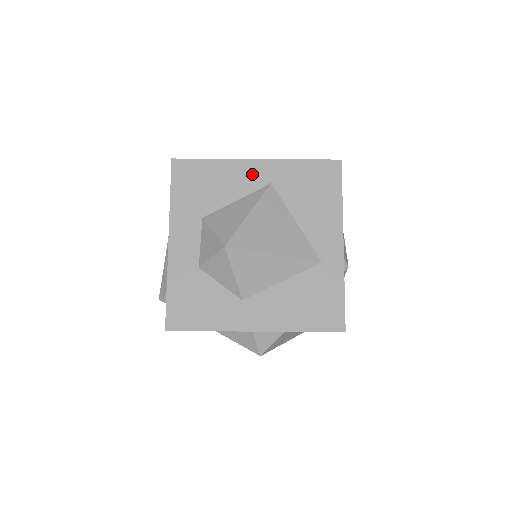
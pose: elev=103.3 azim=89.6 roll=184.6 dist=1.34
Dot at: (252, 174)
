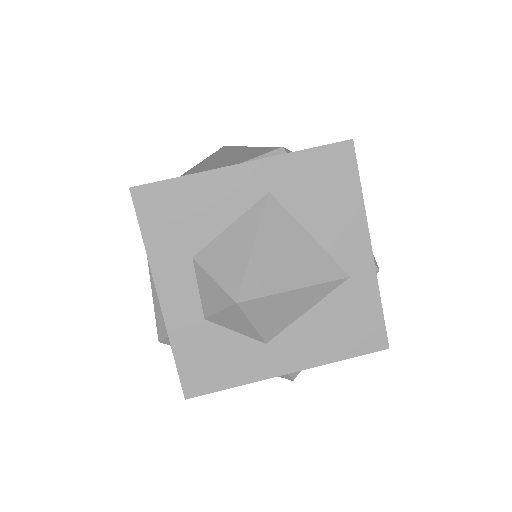
Dot at: (242, 185)
